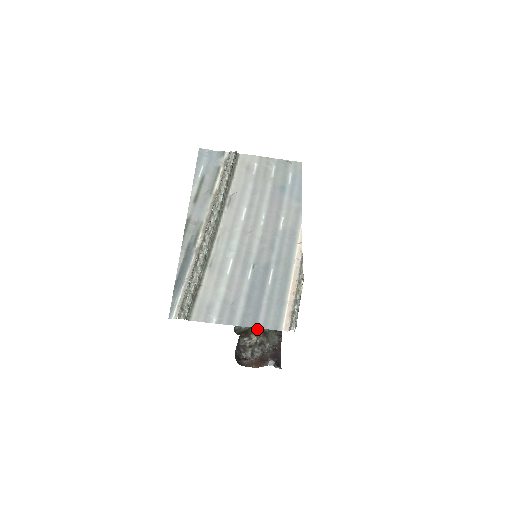
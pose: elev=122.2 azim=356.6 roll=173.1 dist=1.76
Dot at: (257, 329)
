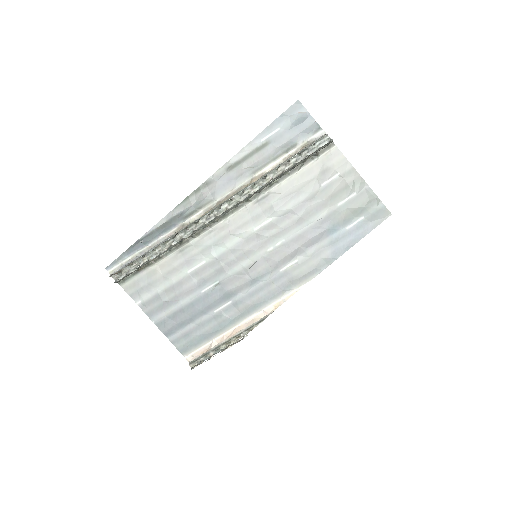
Dot at: occluded
